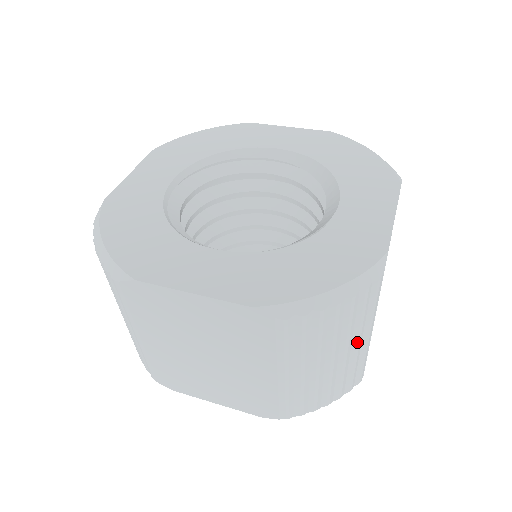
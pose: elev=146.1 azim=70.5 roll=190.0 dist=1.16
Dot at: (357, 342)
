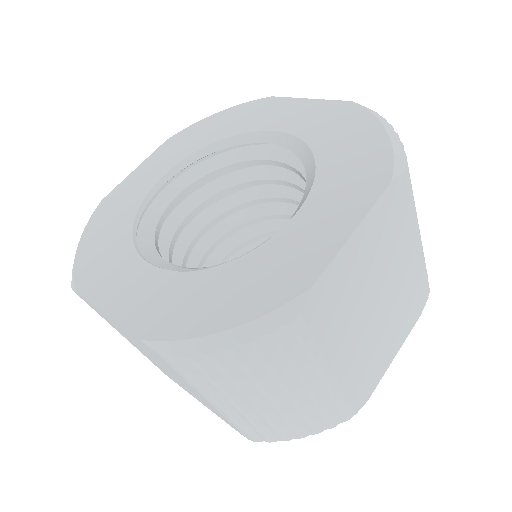
Dot at: (301, 384)
